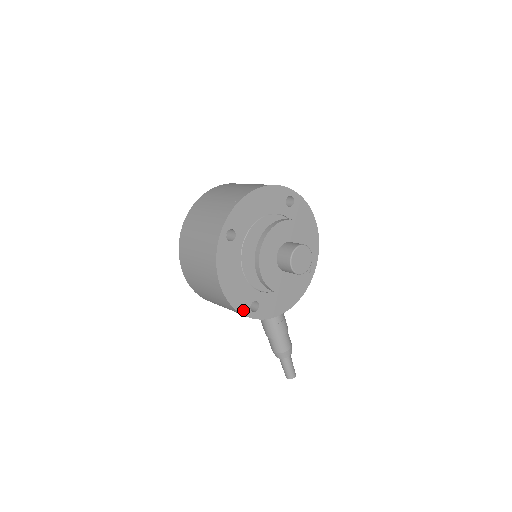
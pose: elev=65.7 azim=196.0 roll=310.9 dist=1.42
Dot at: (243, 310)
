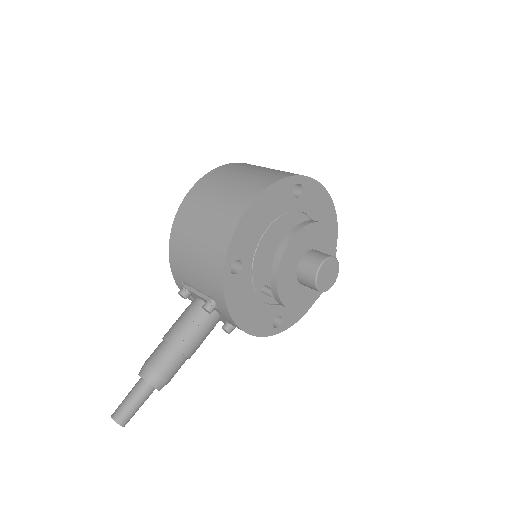
Dot at: (231, 251)
